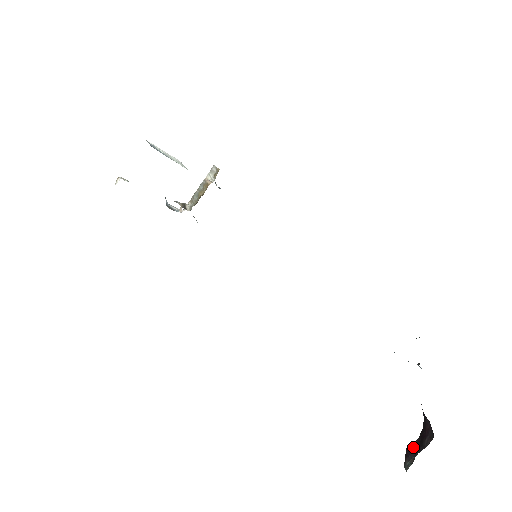
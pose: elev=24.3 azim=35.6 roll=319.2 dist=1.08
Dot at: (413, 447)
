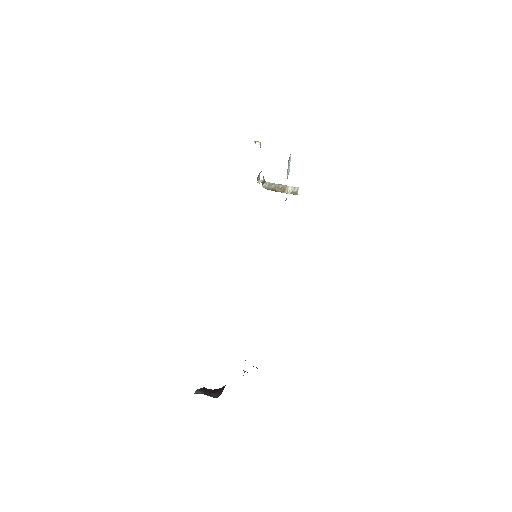
Dot at: (207, 390)
